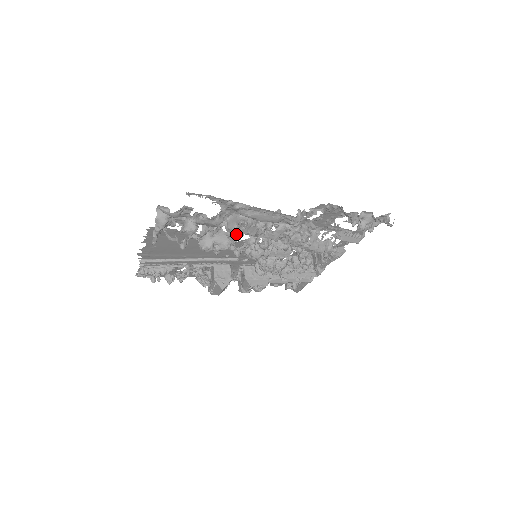
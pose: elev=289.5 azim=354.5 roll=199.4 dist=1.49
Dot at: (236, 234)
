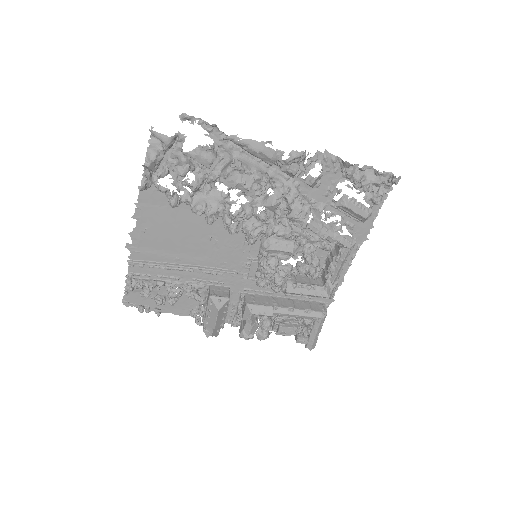
Dot at: (230, 185)
